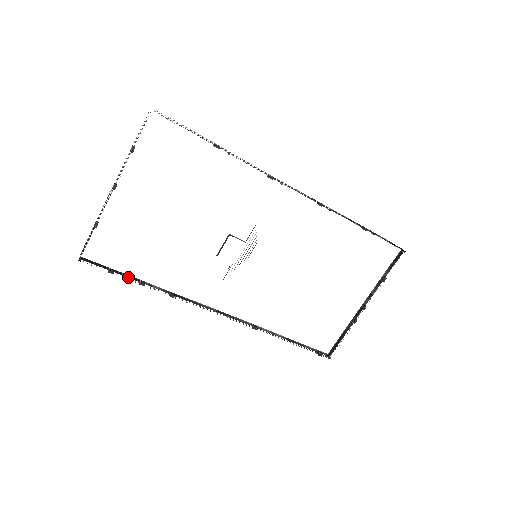
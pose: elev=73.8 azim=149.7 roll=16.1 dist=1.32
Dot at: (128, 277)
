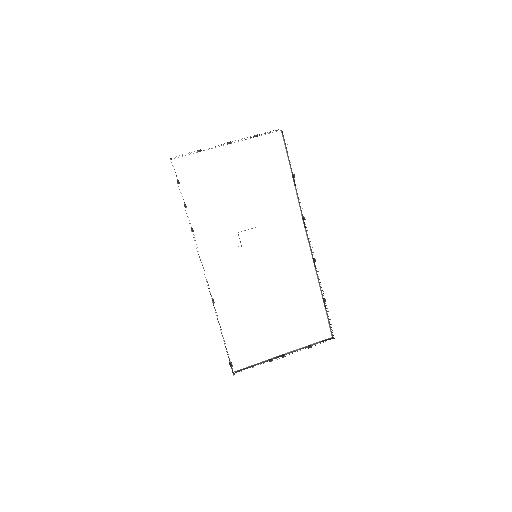
Dot at: occluded
